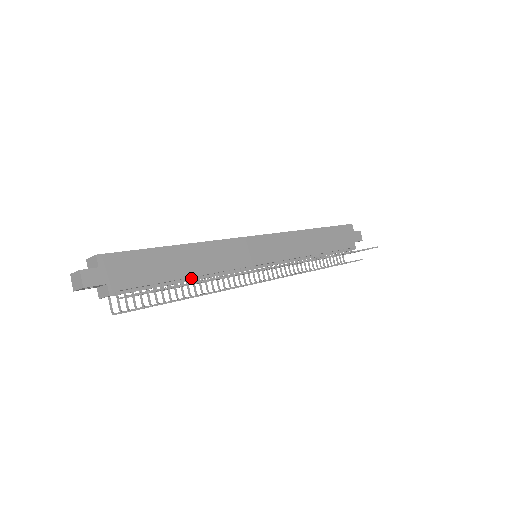
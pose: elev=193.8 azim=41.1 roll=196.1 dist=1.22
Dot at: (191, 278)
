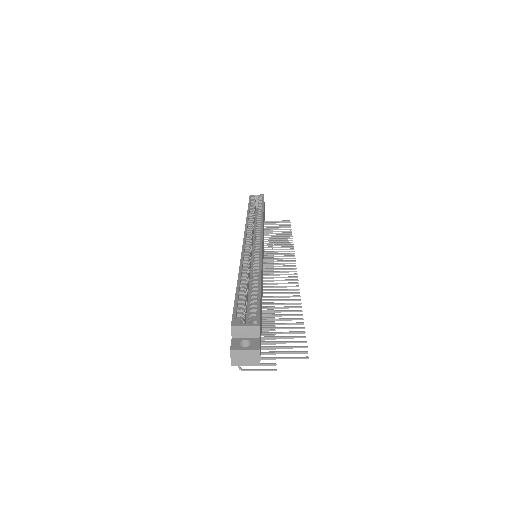
Dot at: occluded
